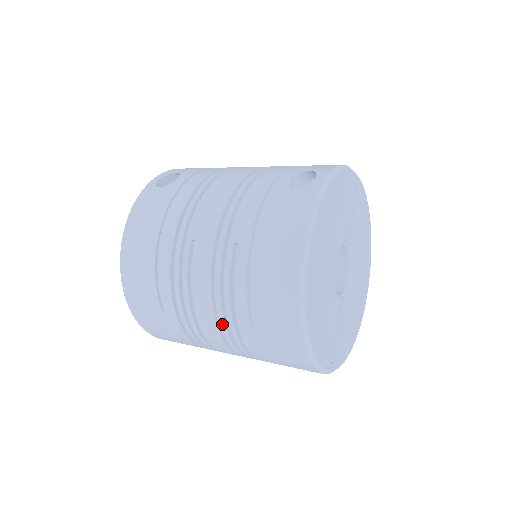
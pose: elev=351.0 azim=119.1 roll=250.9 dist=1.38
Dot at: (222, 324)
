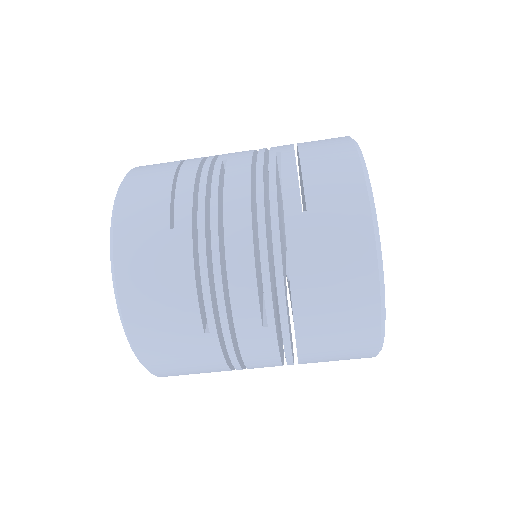
Dot at: (261, 222)
